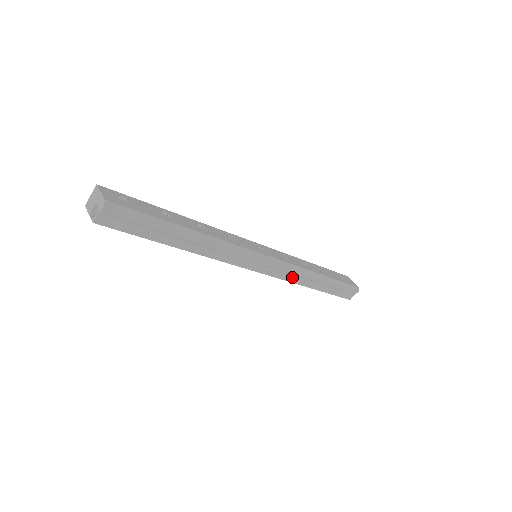
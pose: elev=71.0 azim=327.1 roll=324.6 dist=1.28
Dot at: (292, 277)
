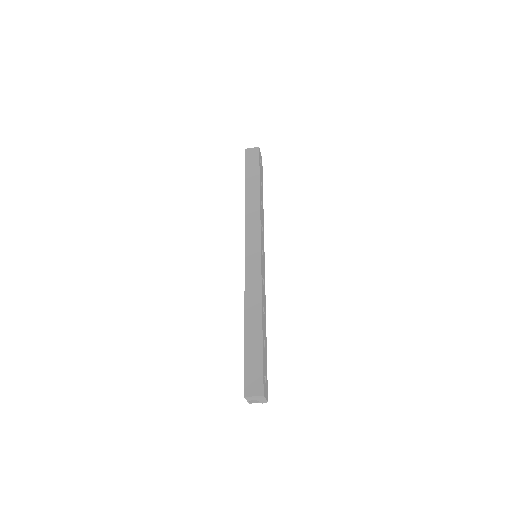
Dot at: occluded
